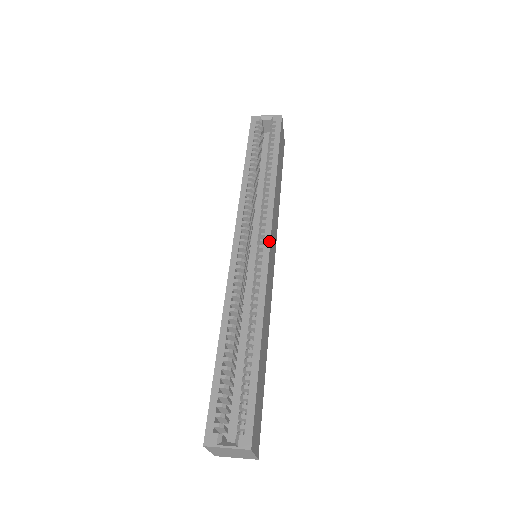
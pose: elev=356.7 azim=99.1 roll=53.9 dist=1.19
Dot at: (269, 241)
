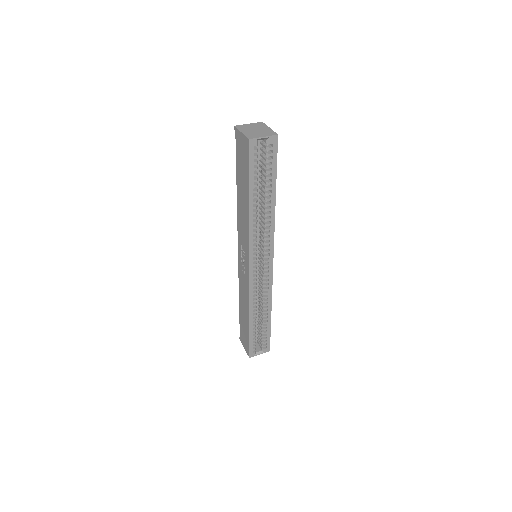
Dot at: occluded
